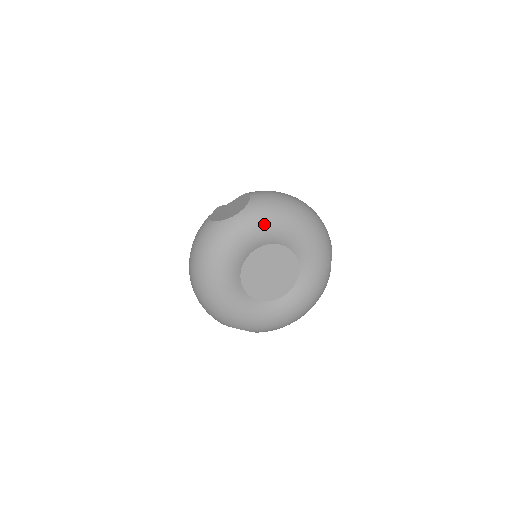
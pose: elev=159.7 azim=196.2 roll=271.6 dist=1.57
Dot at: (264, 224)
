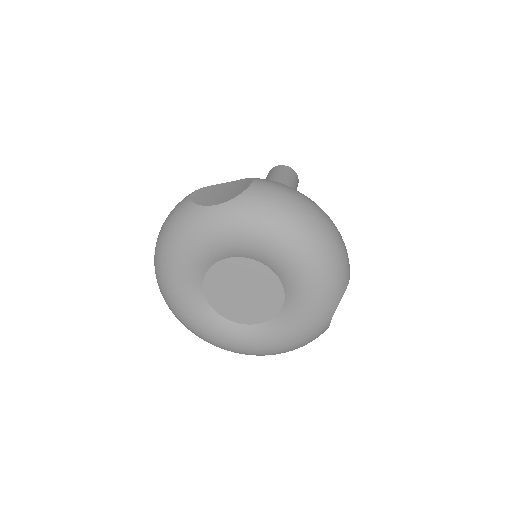
Dot at: (246, 232)
